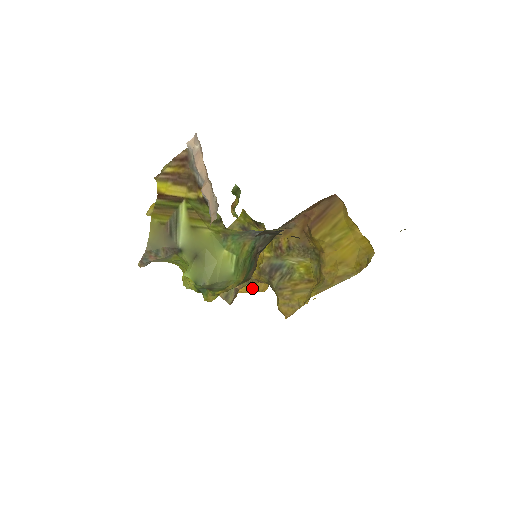
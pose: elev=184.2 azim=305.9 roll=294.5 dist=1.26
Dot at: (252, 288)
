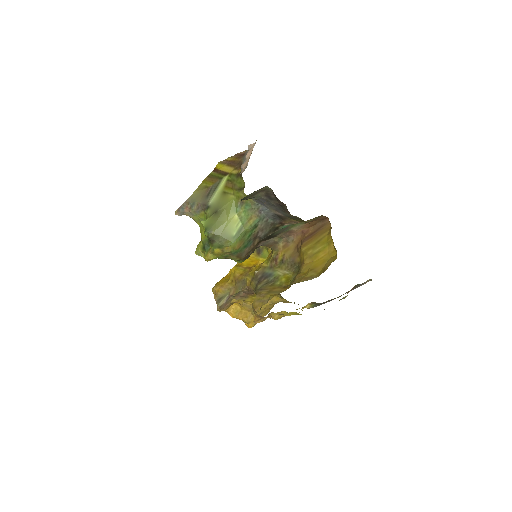
Dot at: (242, 315)
